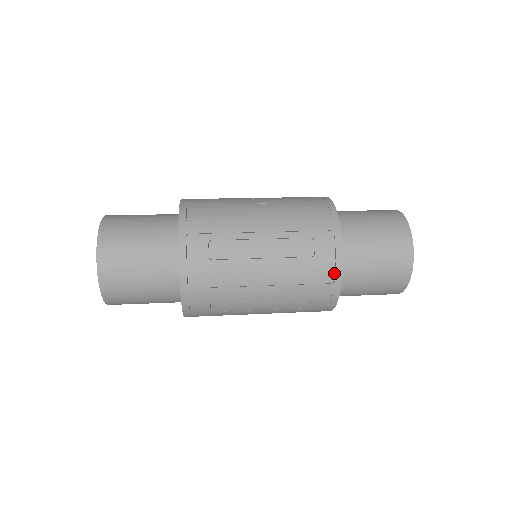
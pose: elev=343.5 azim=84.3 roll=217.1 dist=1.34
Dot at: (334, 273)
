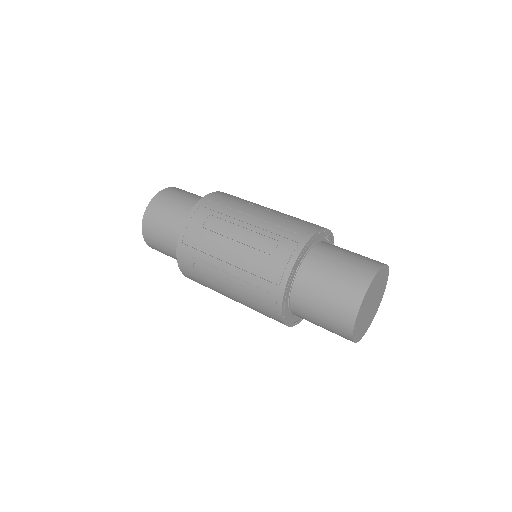
Dot at: (282, 276)
